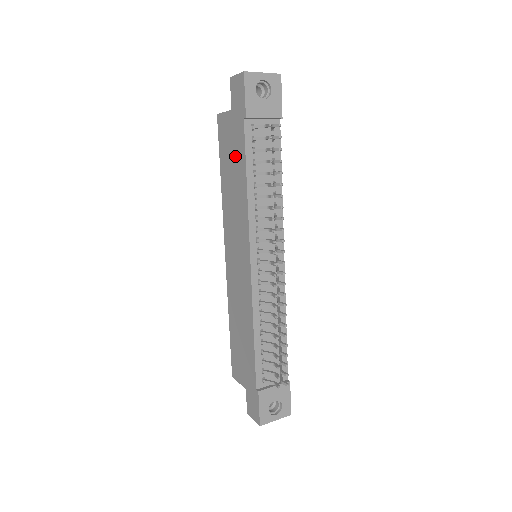
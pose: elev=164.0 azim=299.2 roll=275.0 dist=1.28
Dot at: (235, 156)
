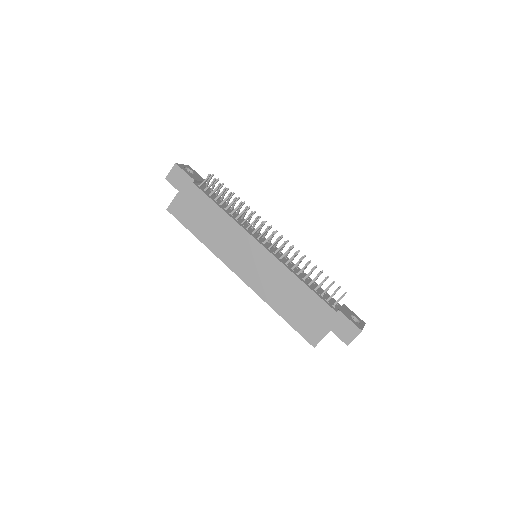
Dot at: (200, 209)
